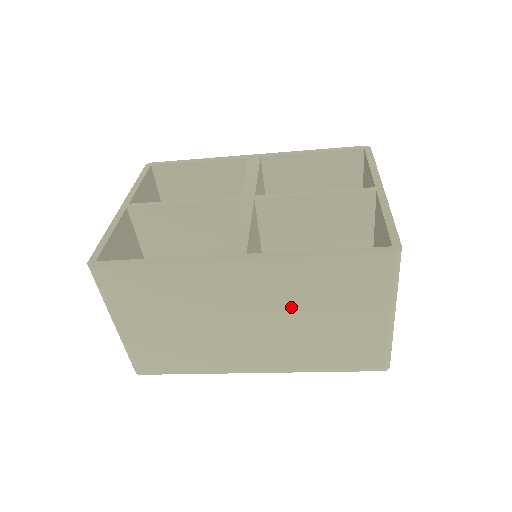
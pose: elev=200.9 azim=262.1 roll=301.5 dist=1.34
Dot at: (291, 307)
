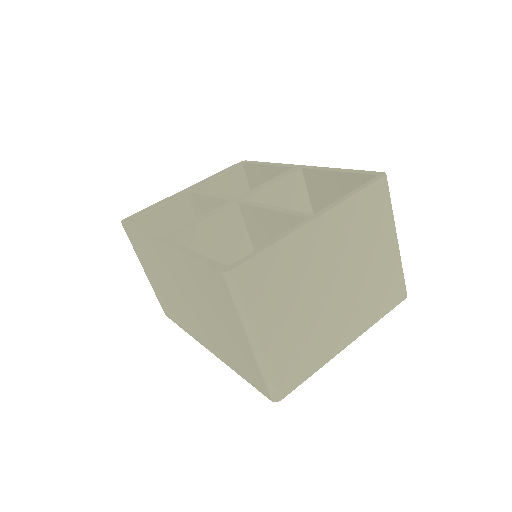
Dot at: (197, 297)
